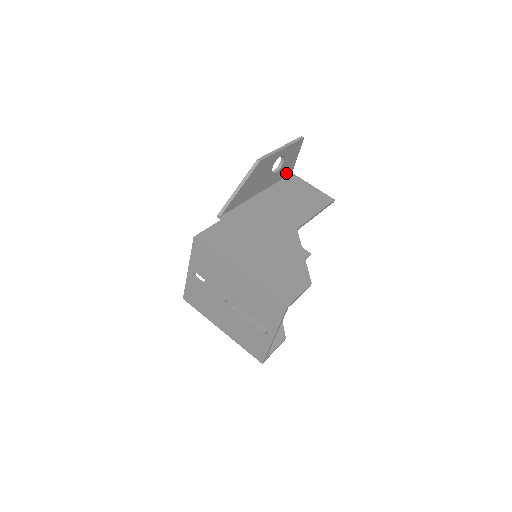
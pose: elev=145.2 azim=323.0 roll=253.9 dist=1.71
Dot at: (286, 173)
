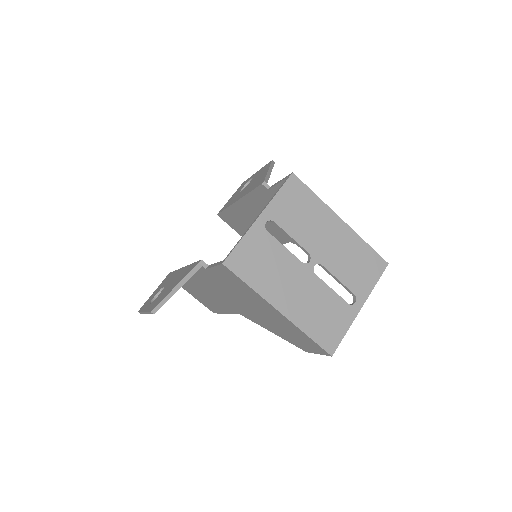
Dot at: occluded
